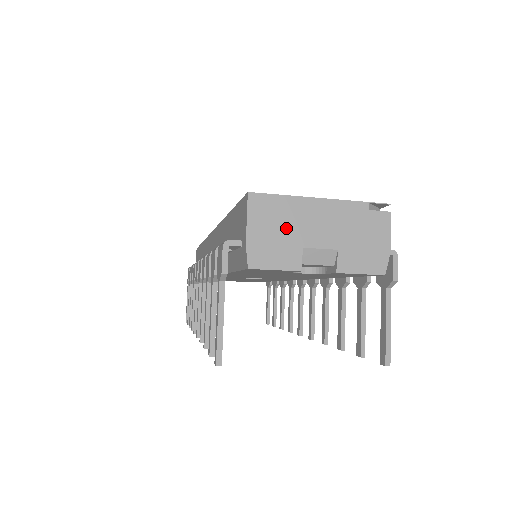
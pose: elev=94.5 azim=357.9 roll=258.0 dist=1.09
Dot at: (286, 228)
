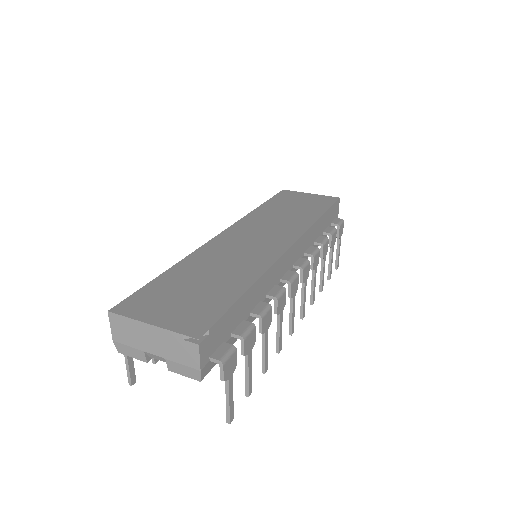
Dot at: (132, 337)
